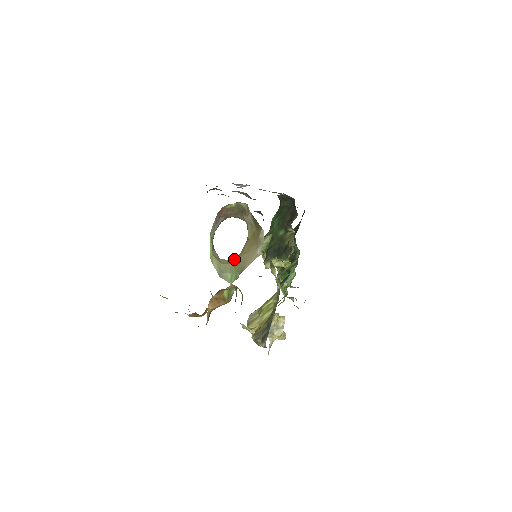
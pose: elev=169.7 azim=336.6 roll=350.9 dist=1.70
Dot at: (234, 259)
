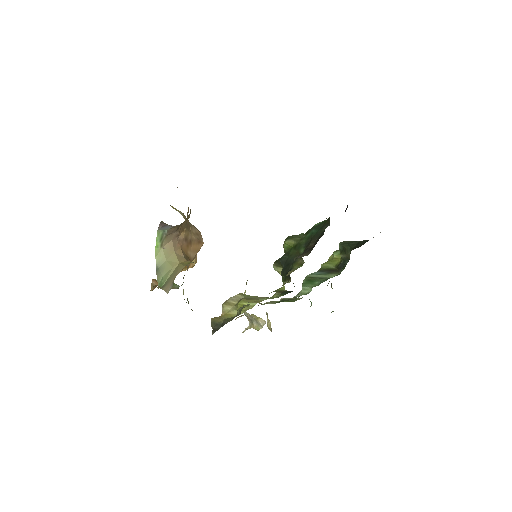
Dot at: (178, 265)
